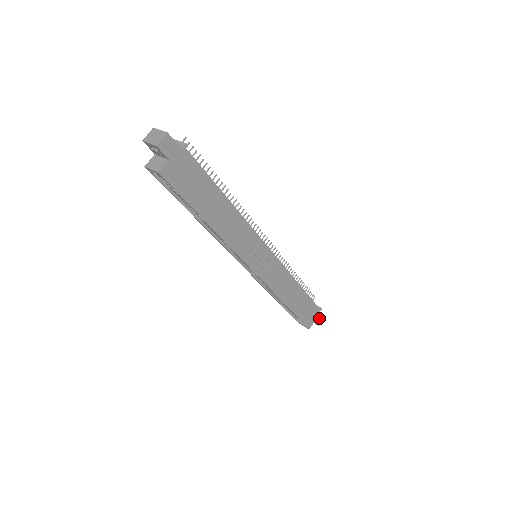
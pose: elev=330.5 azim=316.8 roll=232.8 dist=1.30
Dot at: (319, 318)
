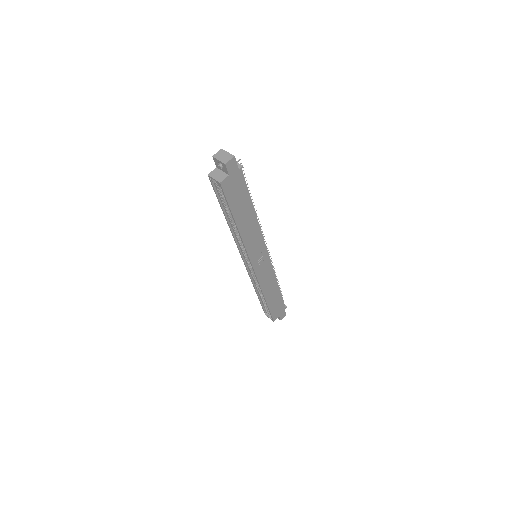
Dot at: (283, 314)
